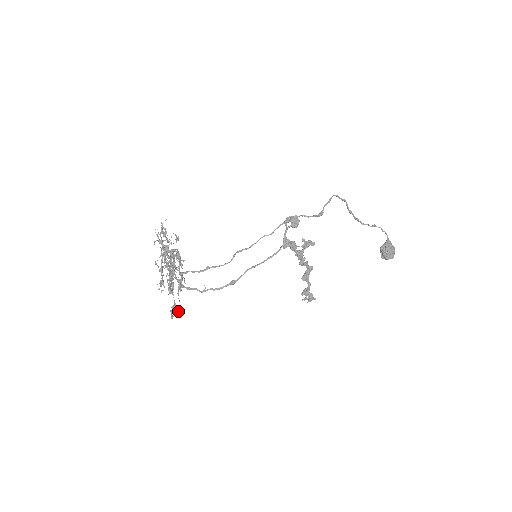
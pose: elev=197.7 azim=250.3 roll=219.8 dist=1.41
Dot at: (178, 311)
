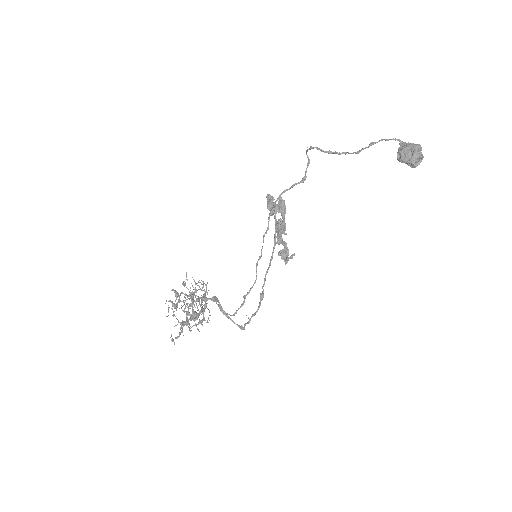
Dot at: occluded
